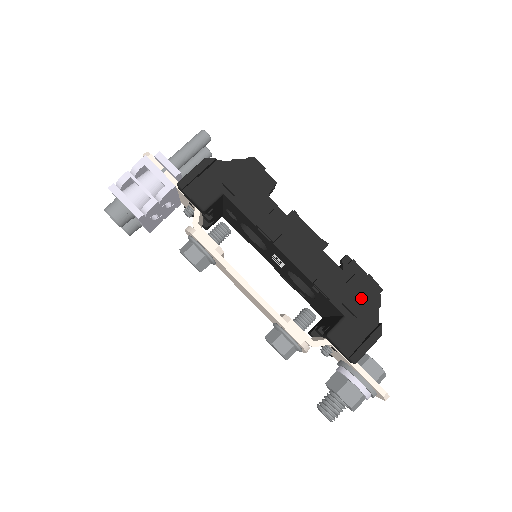
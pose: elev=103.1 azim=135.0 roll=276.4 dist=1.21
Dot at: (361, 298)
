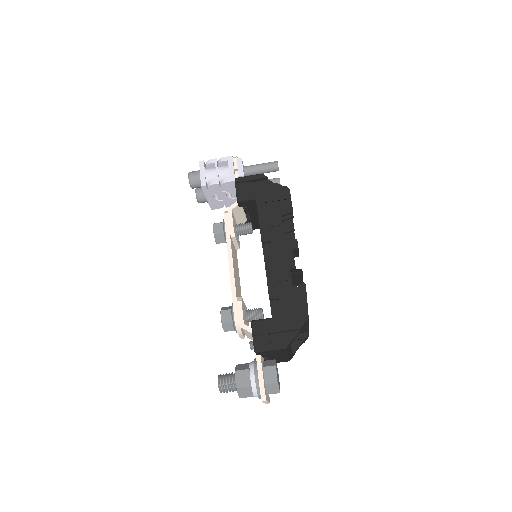
Dot at: (290, 312)
